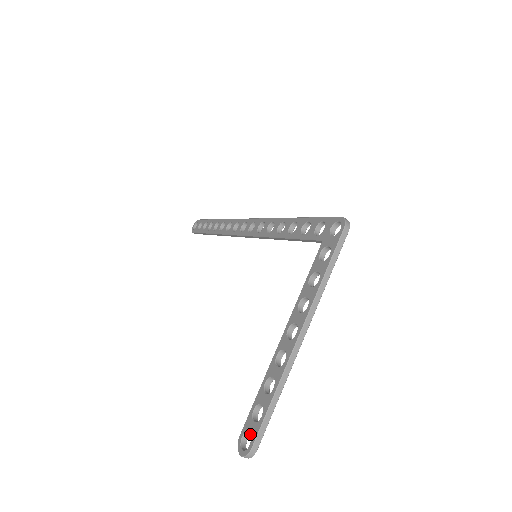
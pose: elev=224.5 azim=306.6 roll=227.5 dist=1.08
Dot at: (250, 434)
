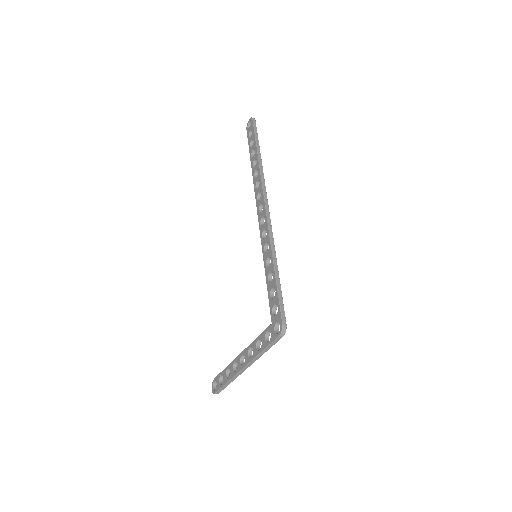
Dot at: (216, 386)
